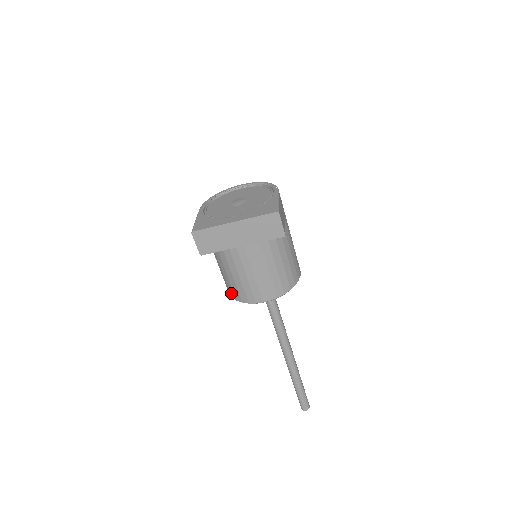
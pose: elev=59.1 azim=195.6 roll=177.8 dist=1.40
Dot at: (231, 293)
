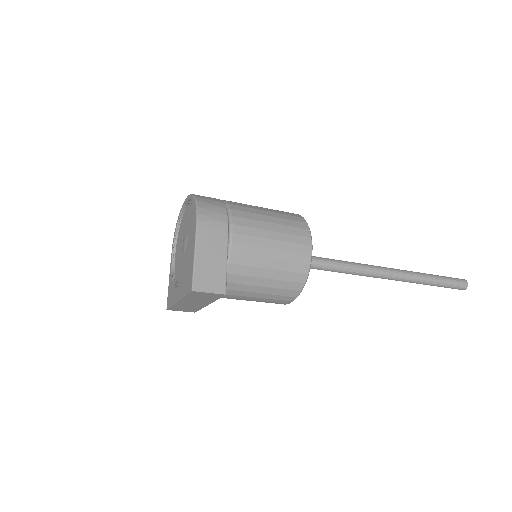
Dot at: occluded
